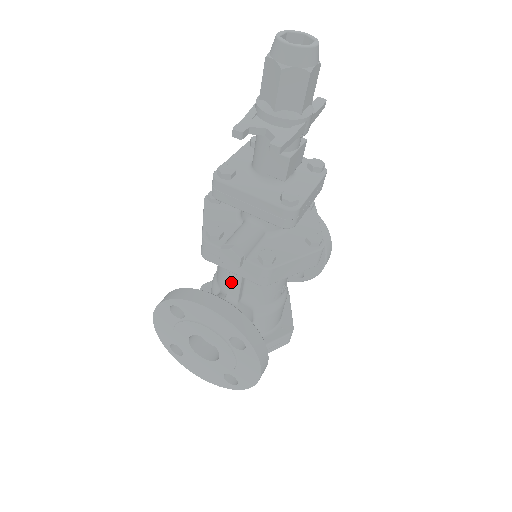
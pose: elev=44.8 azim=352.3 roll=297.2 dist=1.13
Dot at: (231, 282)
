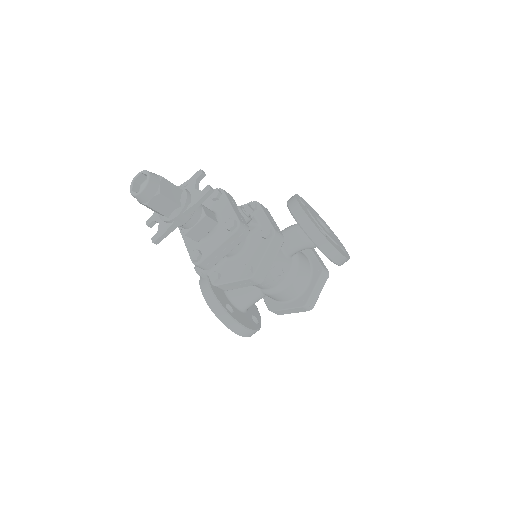
Dot at: occluded
